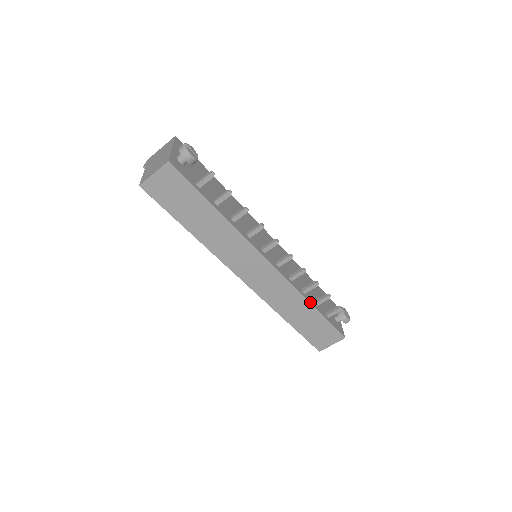
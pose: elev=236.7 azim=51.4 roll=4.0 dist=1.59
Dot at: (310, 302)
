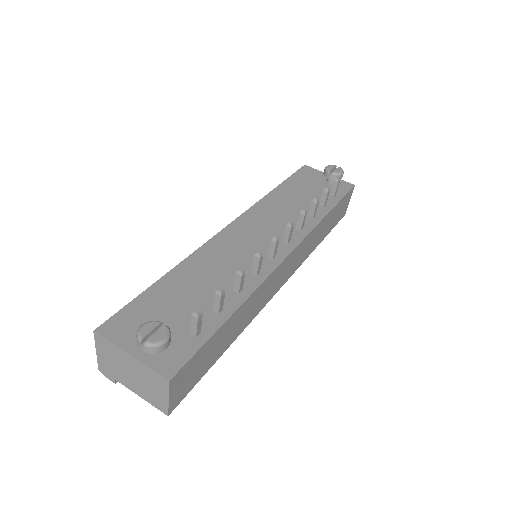
Dot at: (324, 215)
